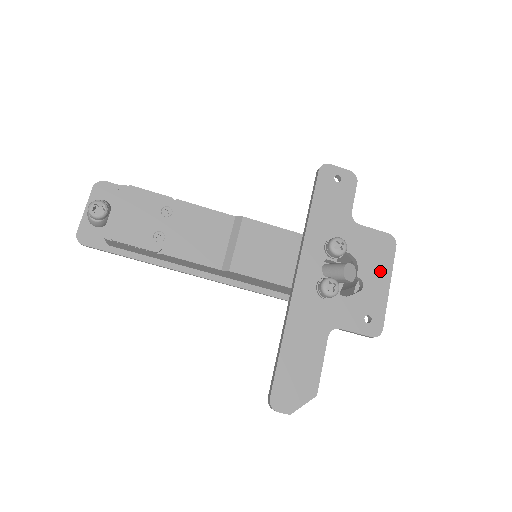
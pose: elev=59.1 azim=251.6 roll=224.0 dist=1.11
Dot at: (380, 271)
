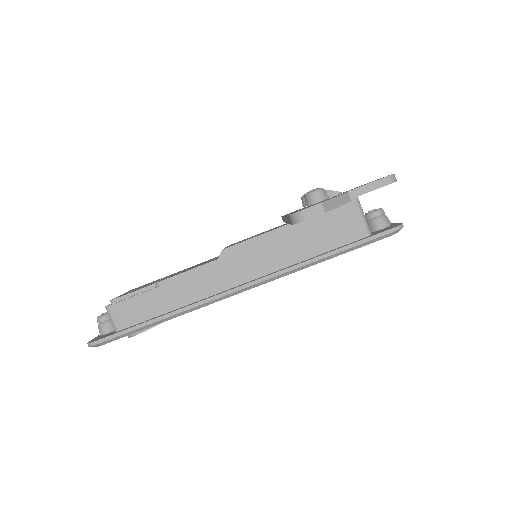
Dot at: occluded
